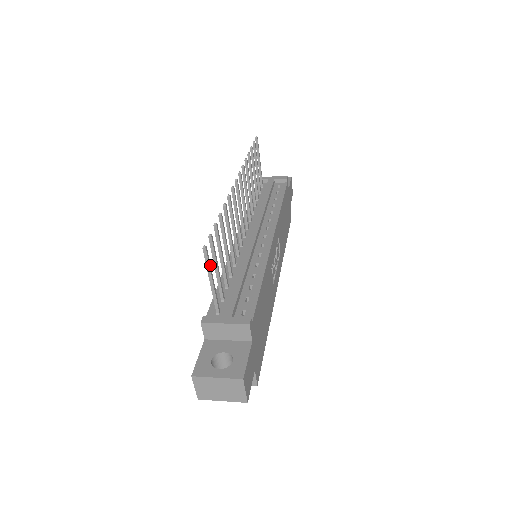
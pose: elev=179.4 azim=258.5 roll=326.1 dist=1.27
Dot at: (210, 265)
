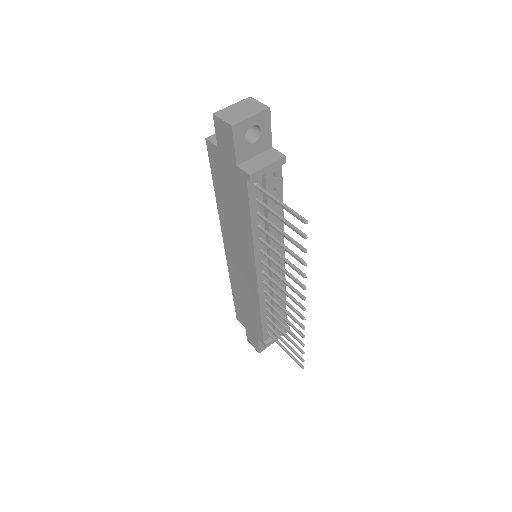
Dot at: (294, 357)
